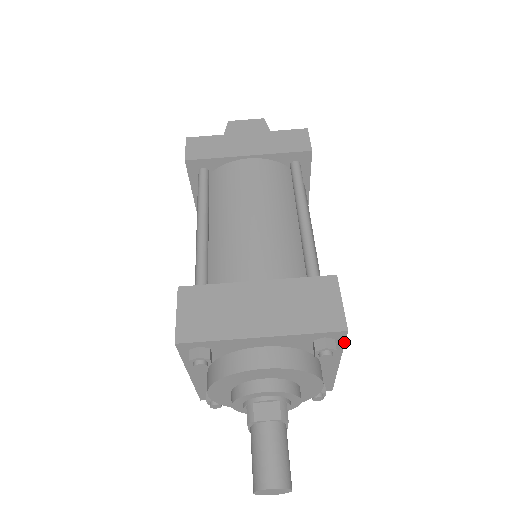
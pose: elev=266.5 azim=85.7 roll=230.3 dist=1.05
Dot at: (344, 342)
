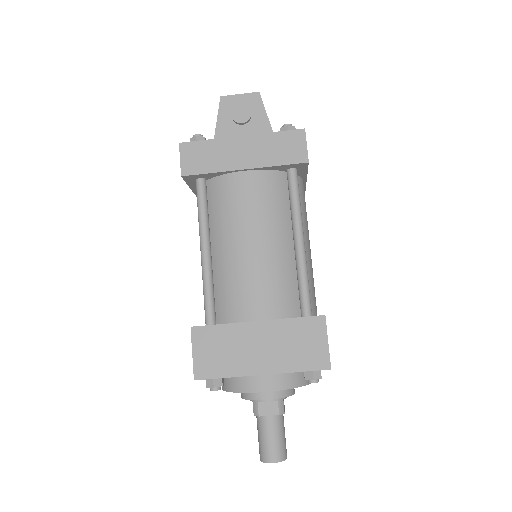
Dot at: occluded
